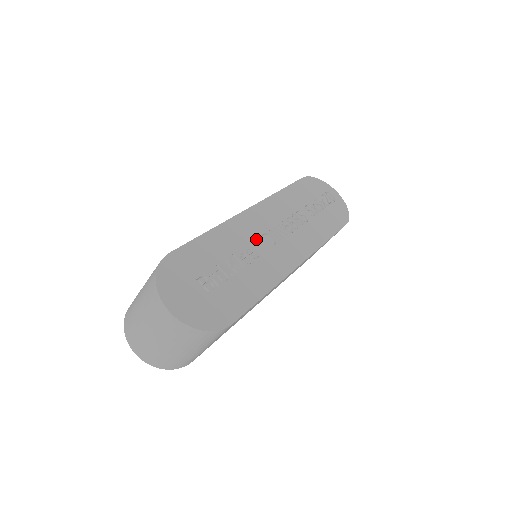
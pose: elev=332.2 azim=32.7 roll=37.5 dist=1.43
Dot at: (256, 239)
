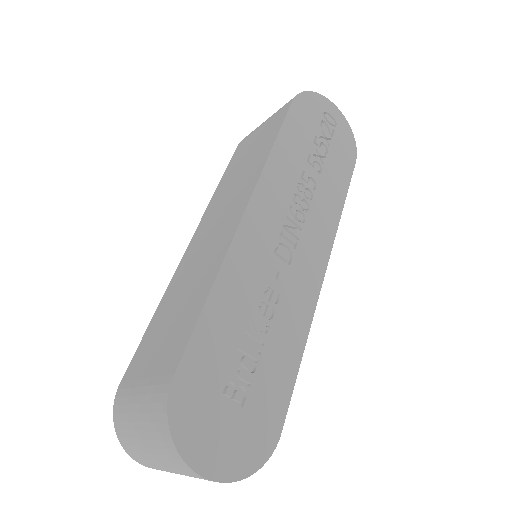
Dot at: (269, 264)
